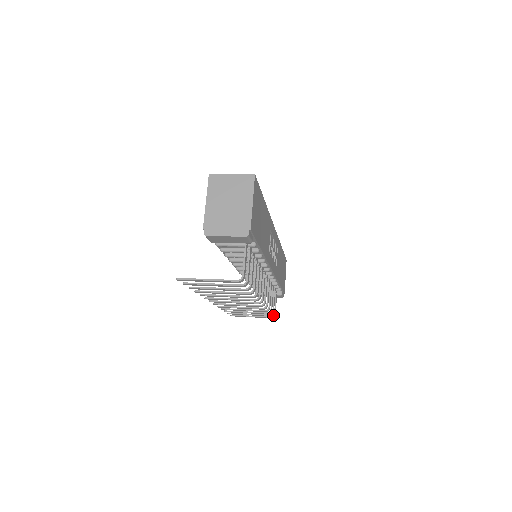
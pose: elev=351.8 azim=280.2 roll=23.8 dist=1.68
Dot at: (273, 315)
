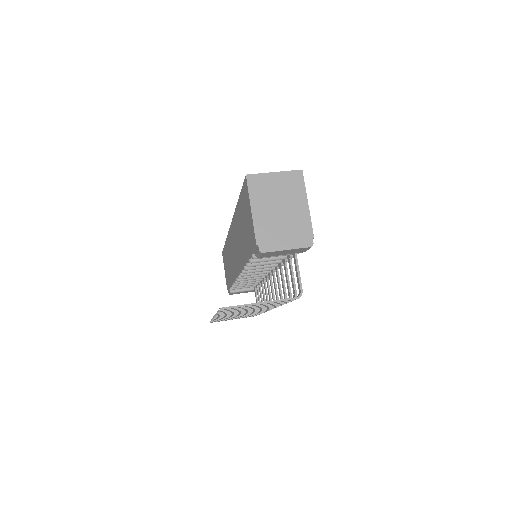
Dot at: occluded
